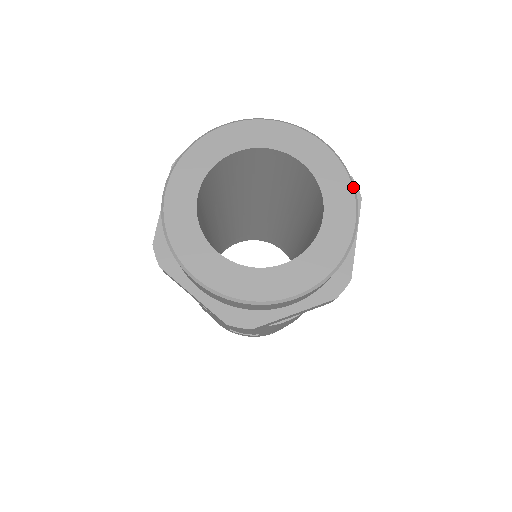
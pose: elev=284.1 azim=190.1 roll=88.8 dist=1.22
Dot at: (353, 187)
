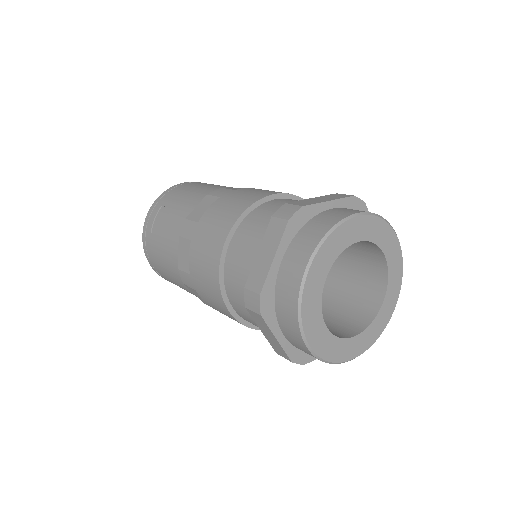
Dot at: occluded
